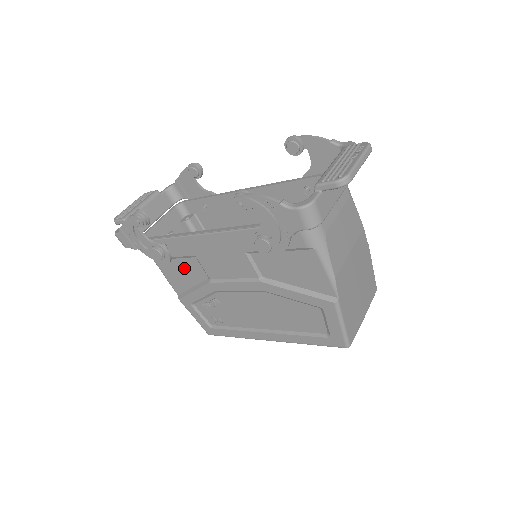
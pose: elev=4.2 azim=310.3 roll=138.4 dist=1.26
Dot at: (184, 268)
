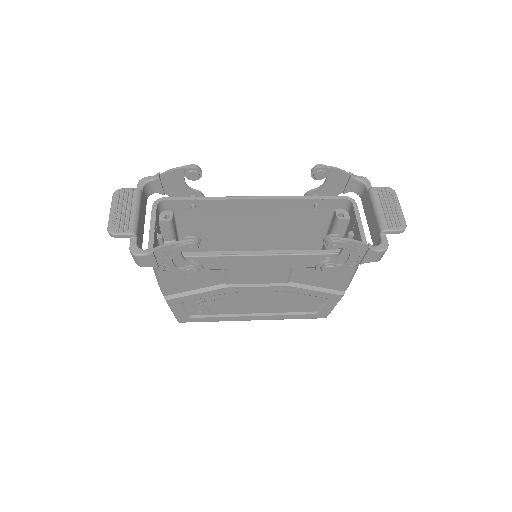
Dot at: (199, 277)
